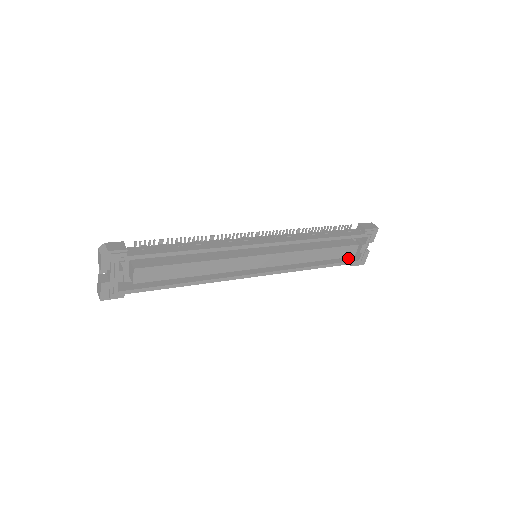
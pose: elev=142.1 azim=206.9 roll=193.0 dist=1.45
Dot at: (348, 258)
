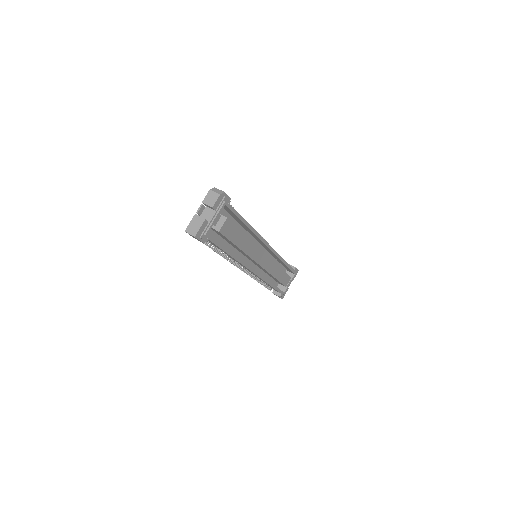
Dot at: occluded
